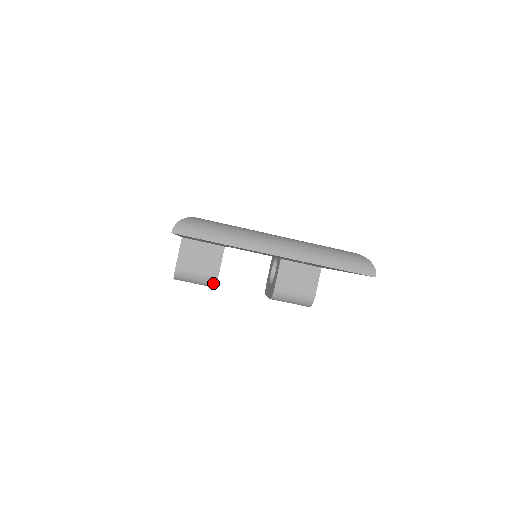
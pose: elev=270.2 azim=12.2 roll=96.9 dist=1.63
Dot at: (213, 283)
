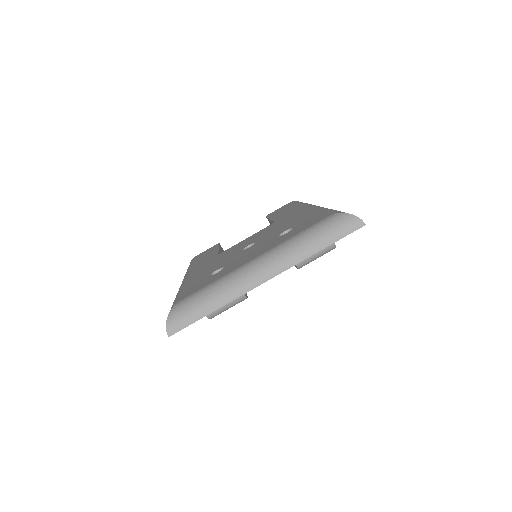
Dot at: (242, 298)
